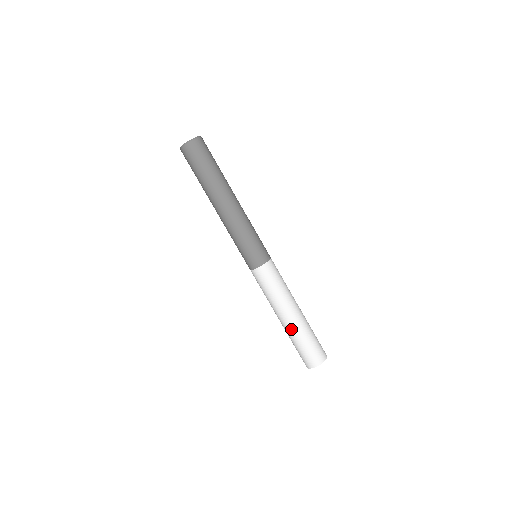
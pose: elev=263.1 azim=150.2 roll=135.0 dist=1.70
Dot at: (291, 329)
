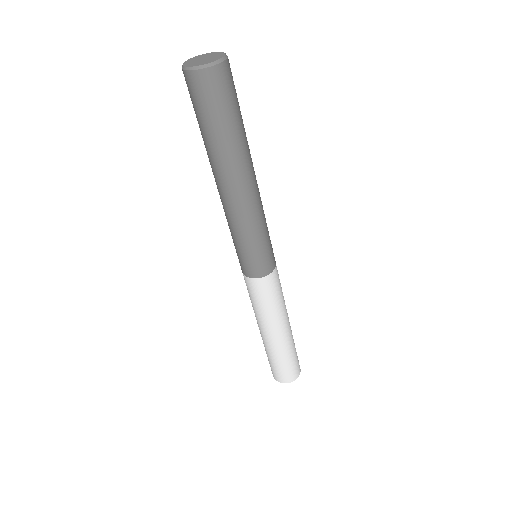
Dot at: (270, 346)
